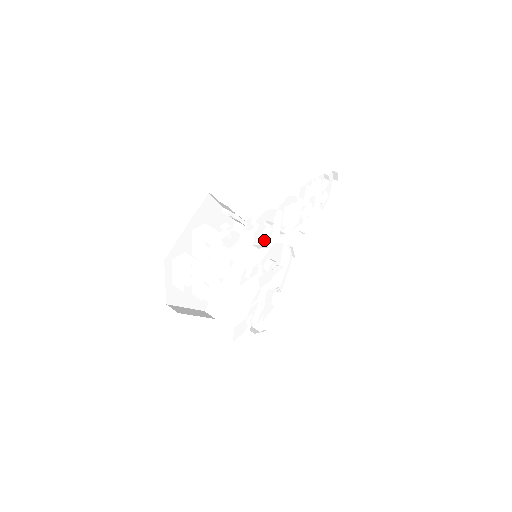
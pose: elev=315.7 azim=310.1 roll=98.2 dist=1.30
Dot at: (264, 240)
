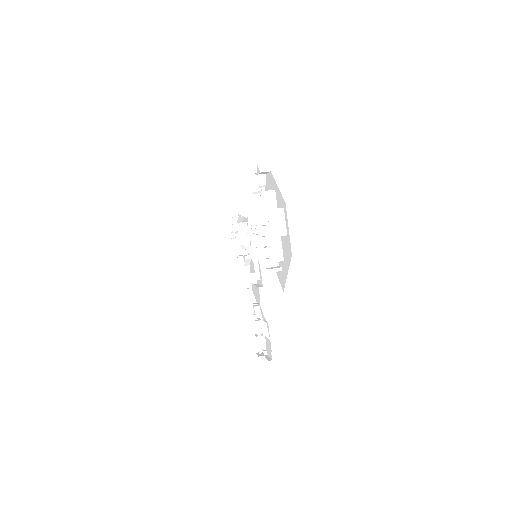
Dot at: (247, 250)
